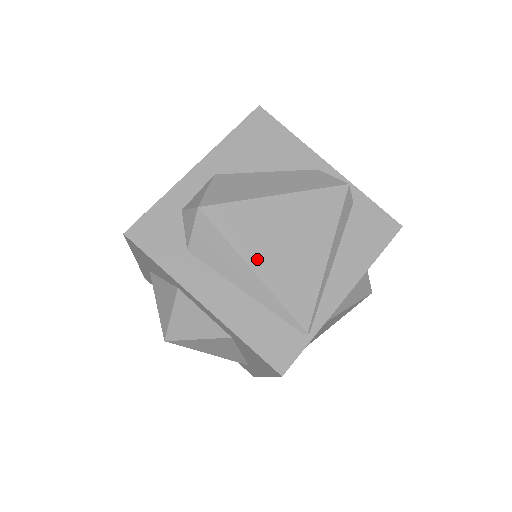
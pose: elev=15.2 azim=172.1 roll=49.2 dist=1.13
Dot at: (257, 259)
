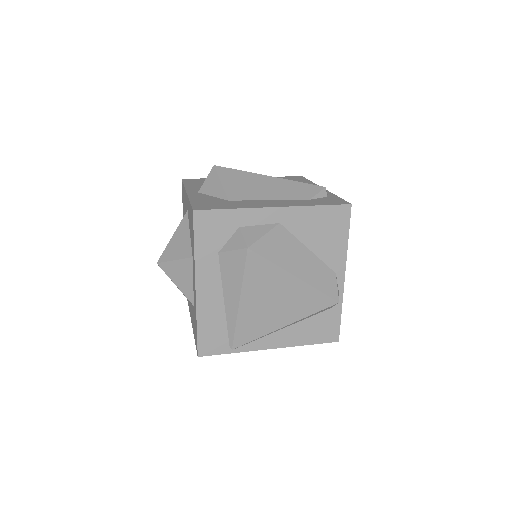
Dot at: (248, 298)
